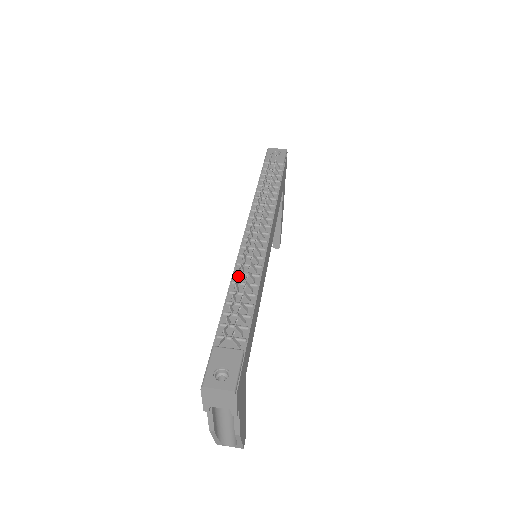
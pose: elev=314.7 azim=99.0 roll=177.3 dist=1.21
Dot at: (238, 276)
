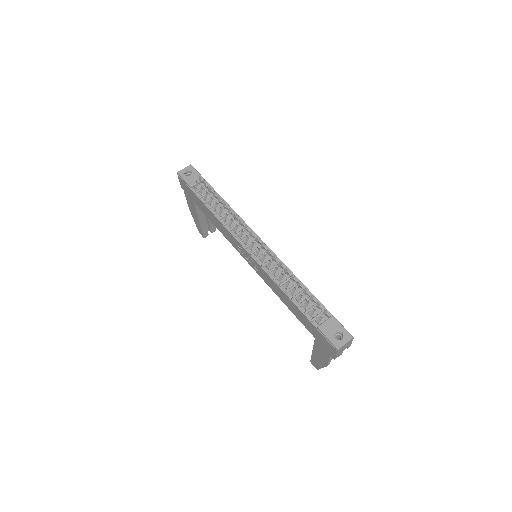
Dot at: (288, 280)
